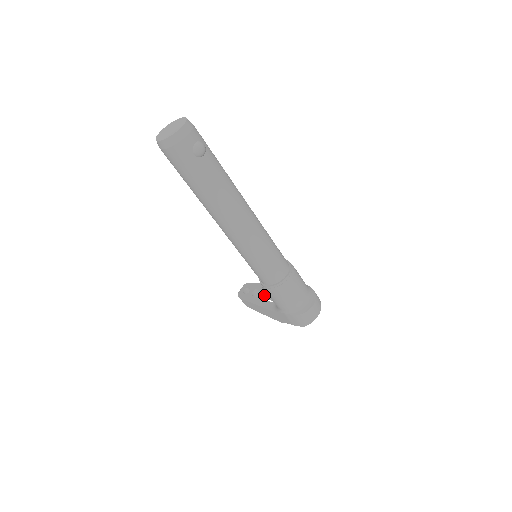
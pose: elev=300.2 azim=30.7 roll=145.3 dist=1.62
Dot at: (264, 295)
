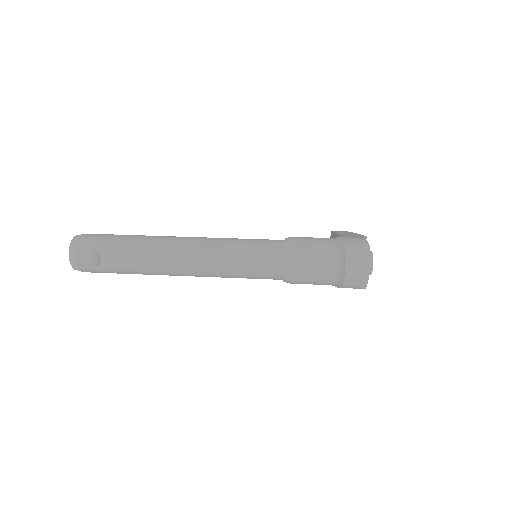
Dot at: occluded
